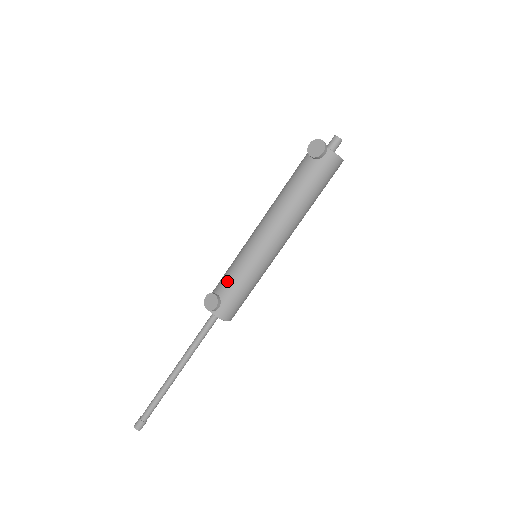
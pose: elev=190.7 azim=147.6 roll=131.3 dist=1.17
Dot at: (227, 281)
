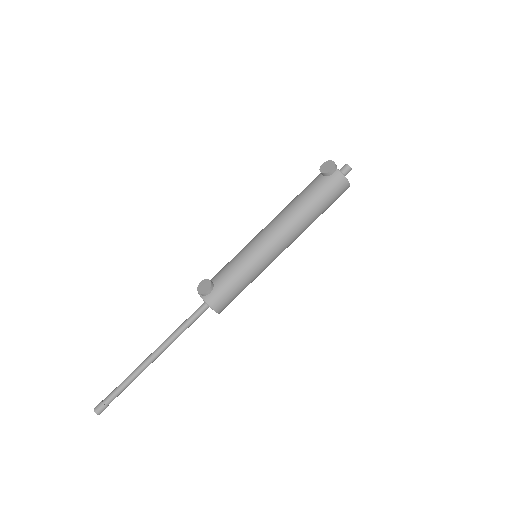
Dot at: (224, 271)
